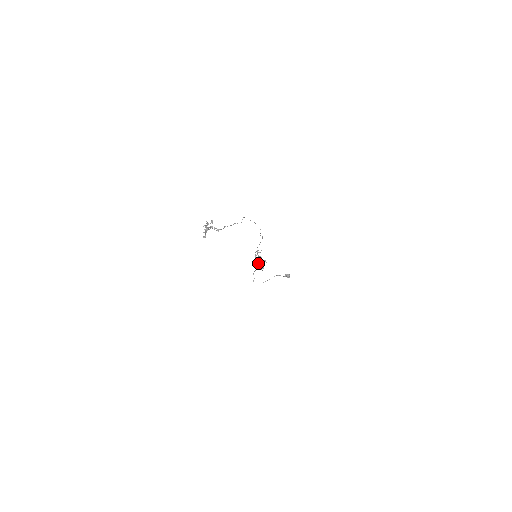
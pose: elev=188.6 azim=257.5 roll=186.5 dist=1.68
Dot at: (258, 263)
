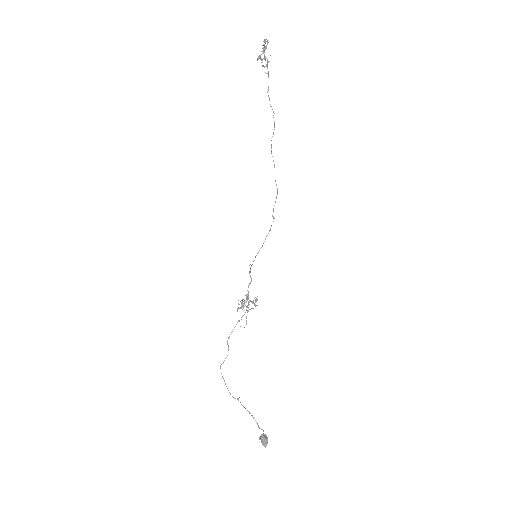
Dot at: (247, 299)
